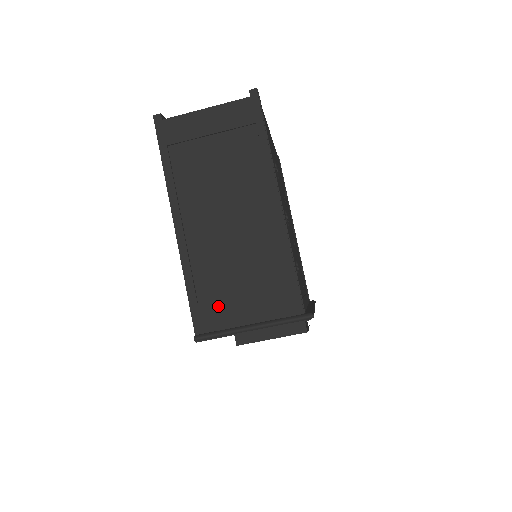
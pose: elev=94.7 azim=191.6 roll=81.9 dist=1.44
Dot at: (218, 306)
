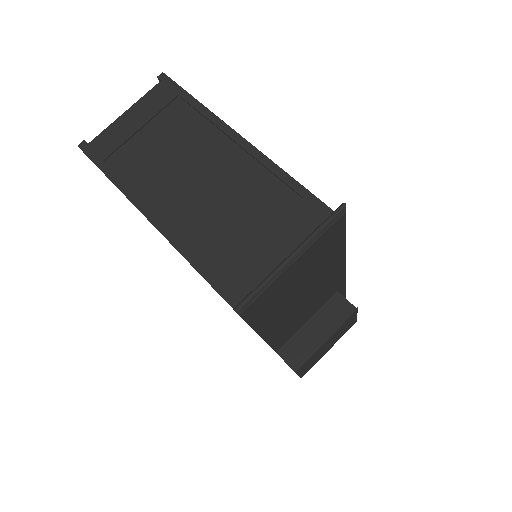
Dot at: (240, 264)
